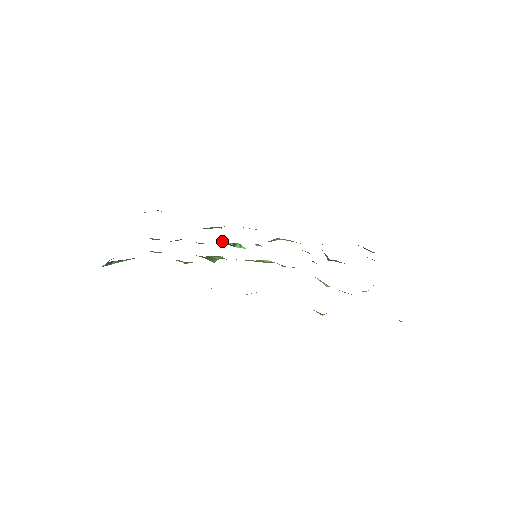
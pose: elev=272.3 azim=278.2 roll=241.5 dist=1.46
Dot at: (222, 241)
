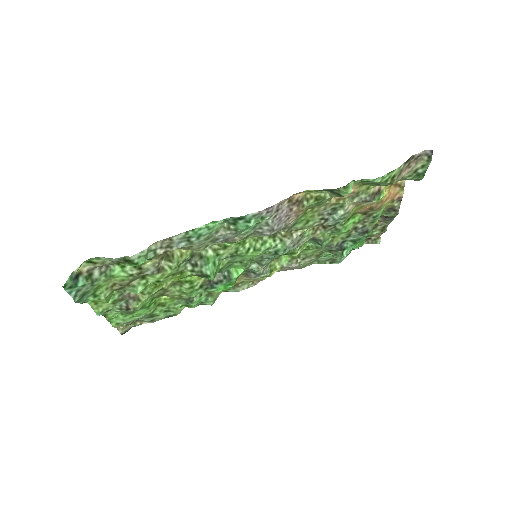
Dot at: (214, 278)
